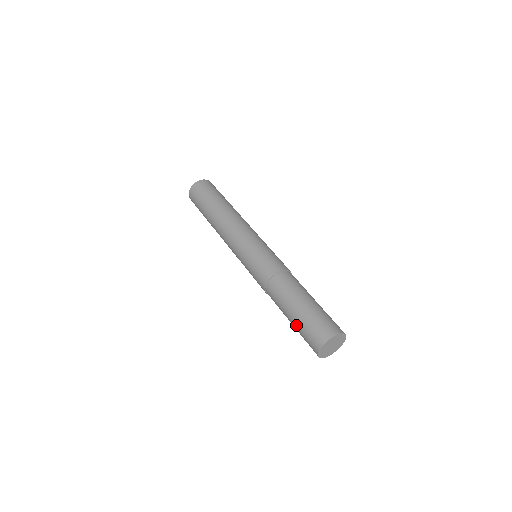
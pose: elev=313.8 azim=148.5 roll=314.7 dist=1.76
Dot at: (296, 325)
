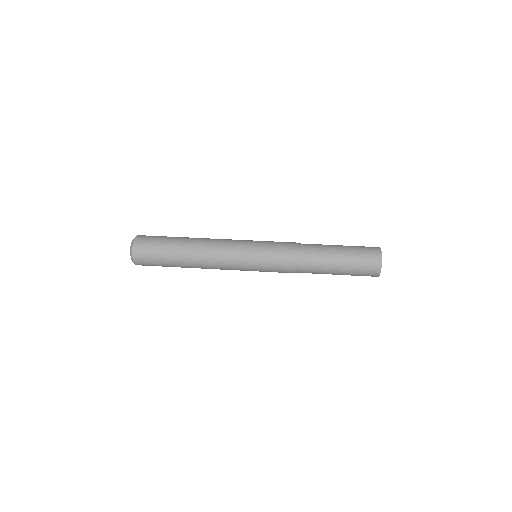
Dot at: (348, 255)
